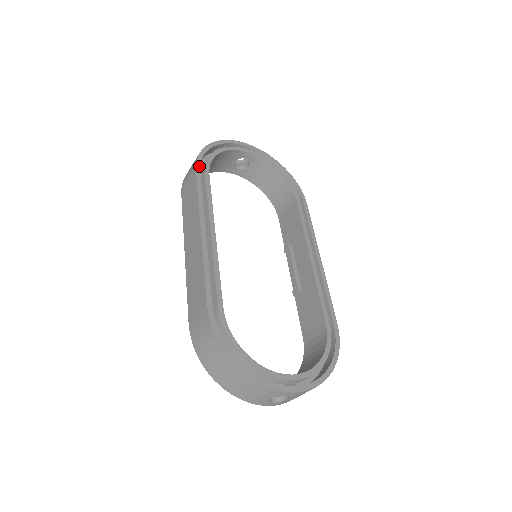
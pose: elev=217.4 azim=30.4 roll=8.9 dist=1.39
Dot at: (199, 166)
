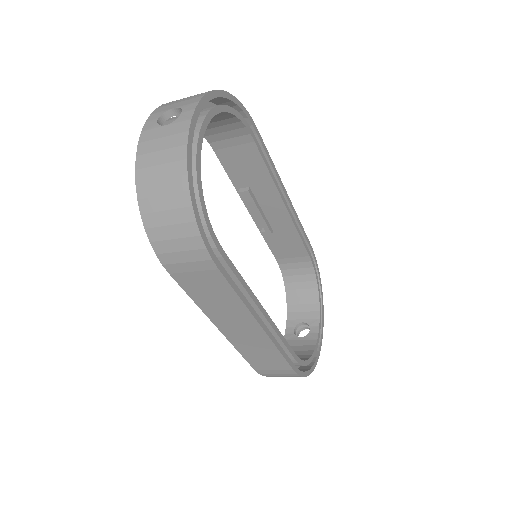
Dot at: (214, 256)
